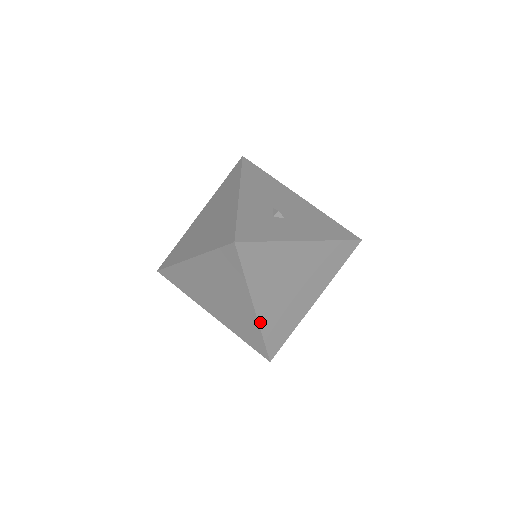
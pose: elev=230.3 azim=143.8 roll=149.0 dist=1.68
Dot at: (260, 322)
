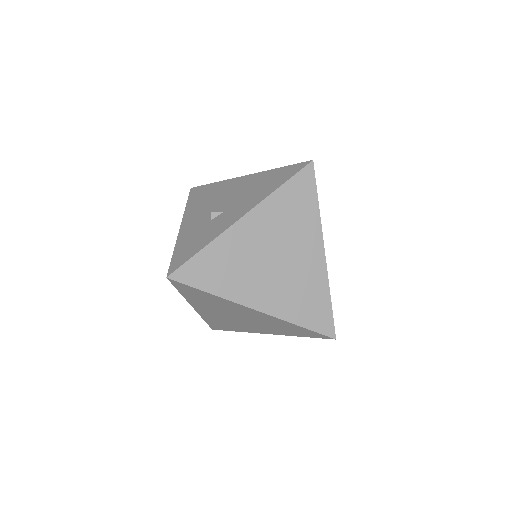
Dot at: (277, 316)
